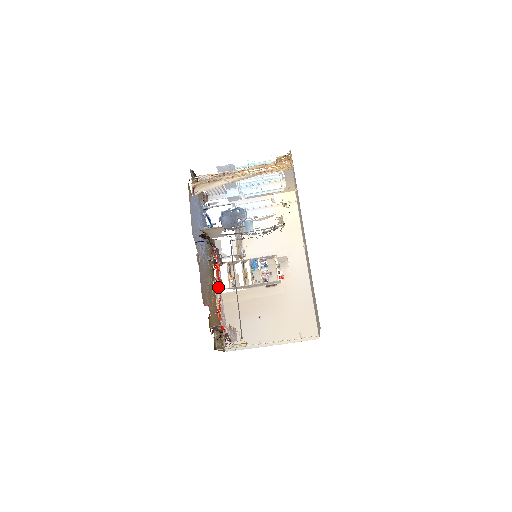
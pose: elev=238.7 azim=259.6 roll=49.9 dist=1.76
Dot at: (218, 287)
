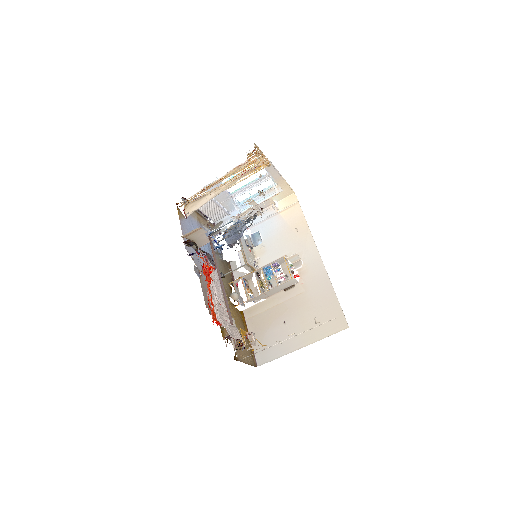
Dot at: (207, 284)
